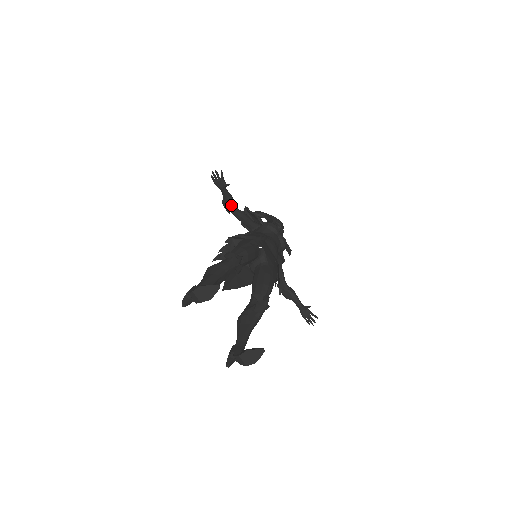
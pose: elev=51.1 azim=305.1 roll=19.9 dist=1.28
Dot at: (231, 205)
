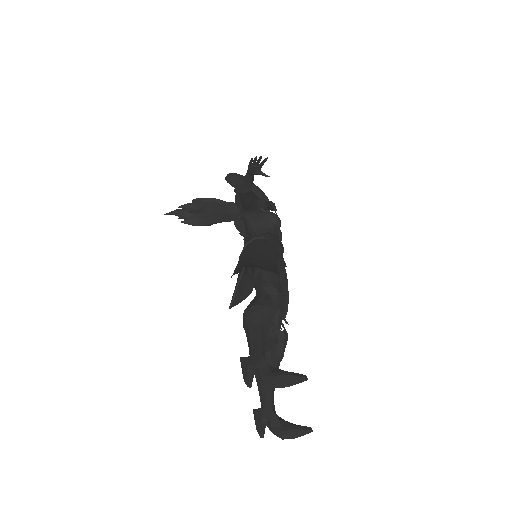
Dot at: (248, 190)
